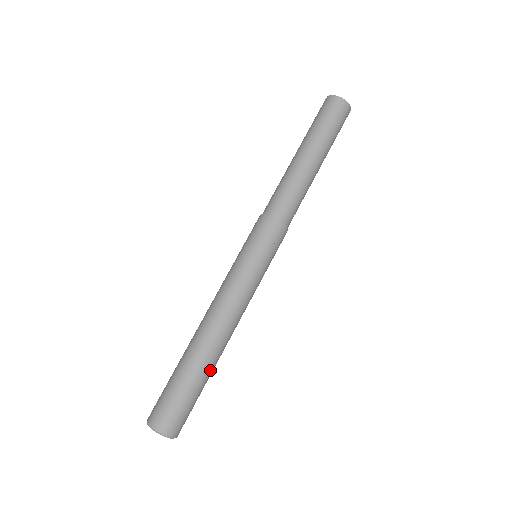
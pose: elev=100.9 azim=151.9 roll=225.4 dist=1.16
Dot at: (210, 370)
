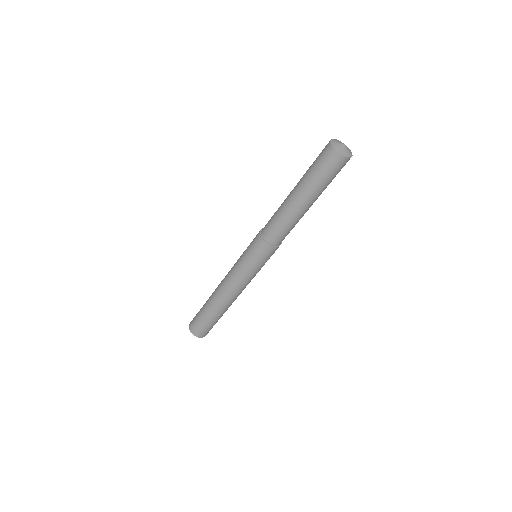
Dot at: occluded
